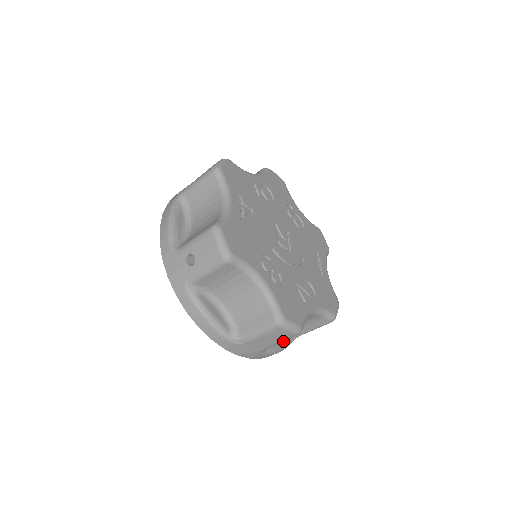
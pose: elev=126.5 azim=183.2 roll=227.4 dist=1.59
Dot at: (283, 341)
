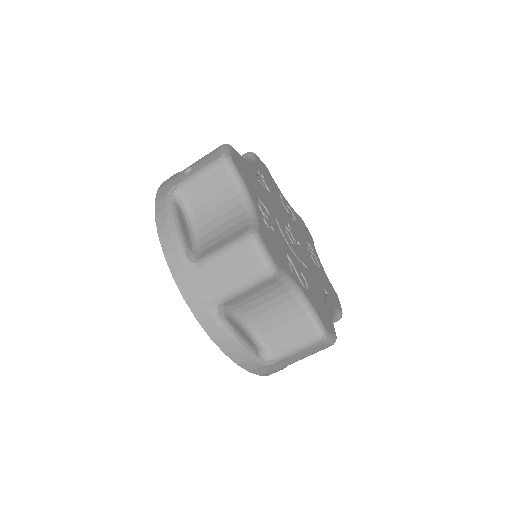
Dot at: (247, 285)
